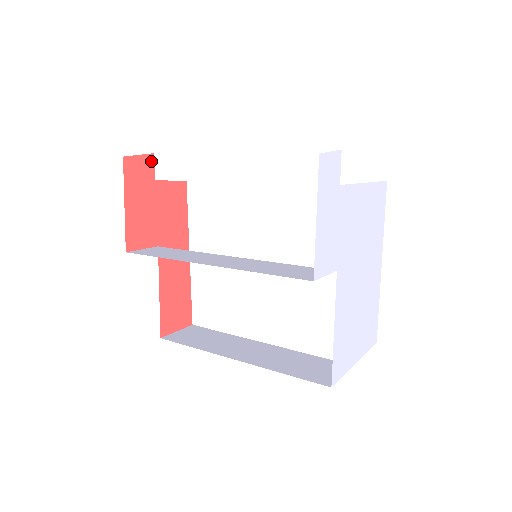
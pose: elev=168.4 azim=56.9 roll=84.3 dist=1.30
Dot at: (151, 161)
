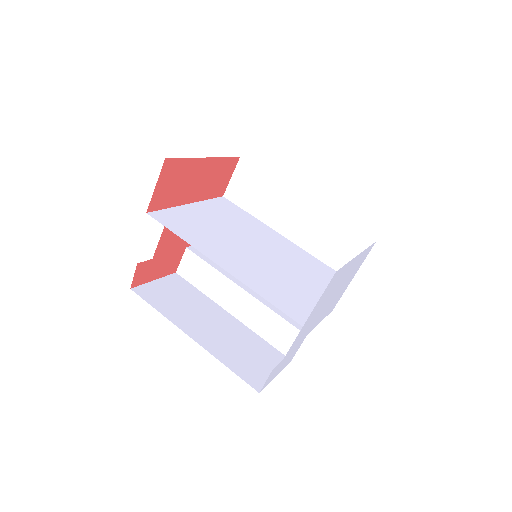
Dot at: (141, 265)
